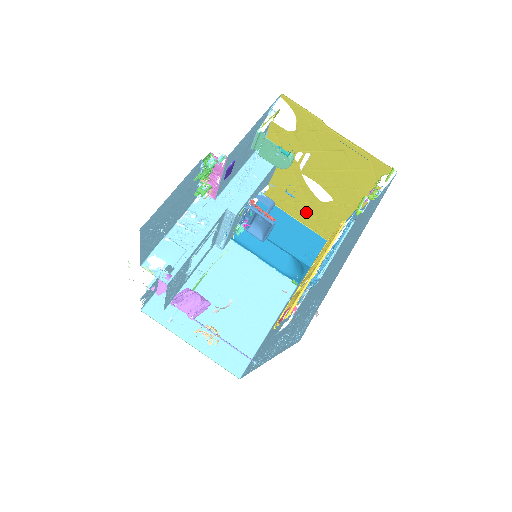
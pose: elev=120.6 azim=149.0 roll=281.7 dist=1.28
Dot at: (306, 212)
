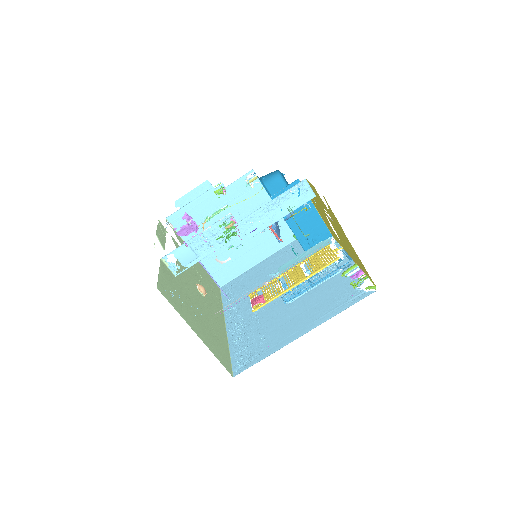
Dot at: (323, 217)
